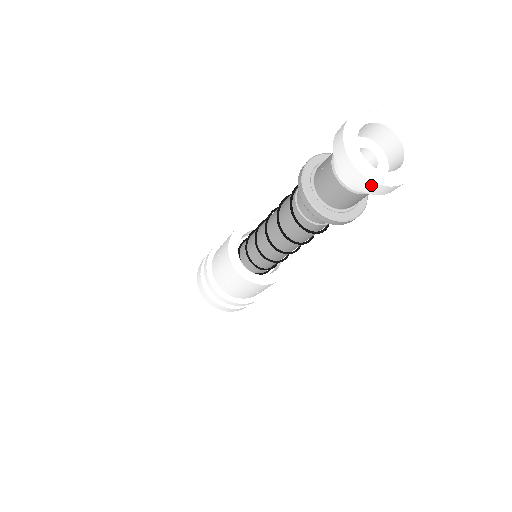
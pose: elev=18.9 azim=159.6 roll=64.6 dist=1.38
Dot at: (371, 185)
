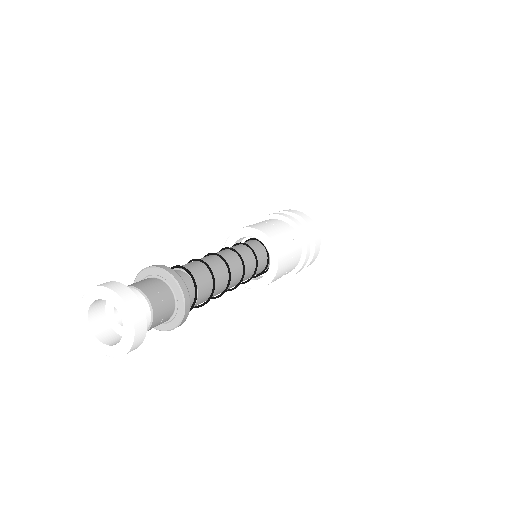
Dot at: occluded
